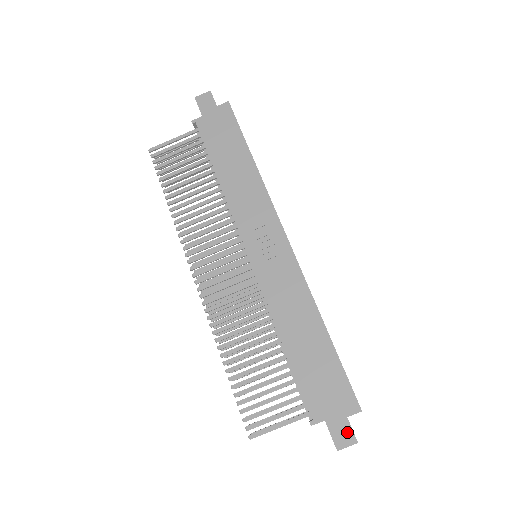
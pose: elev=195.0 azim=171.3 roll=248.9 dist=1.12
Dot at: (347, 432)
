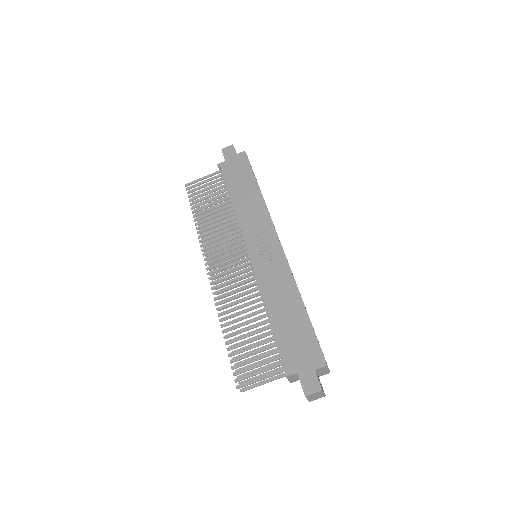
Dot at: (314, 381)
